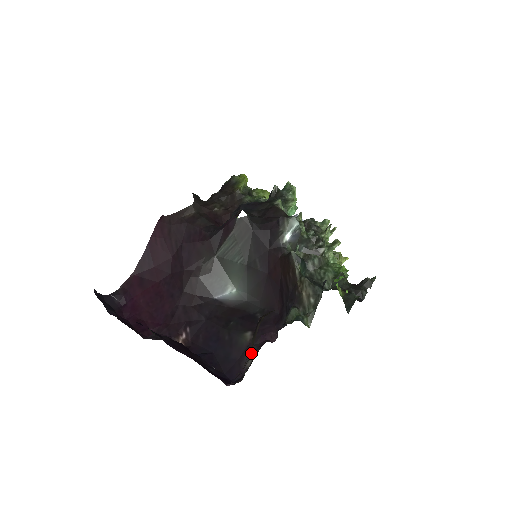
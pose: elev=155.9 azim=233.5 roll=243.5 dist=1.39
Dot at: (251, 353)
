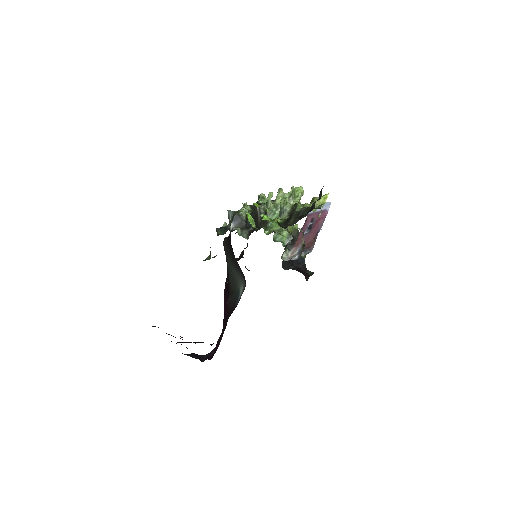
Dot at: occluded
